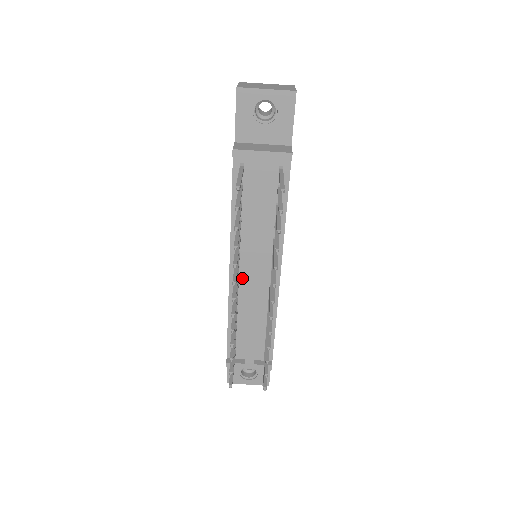
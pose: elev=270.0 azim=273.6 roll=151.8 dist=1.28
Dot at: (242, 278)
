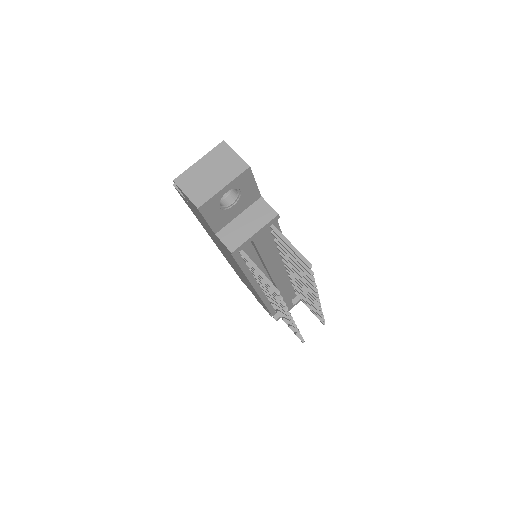
Dot at: occluded
